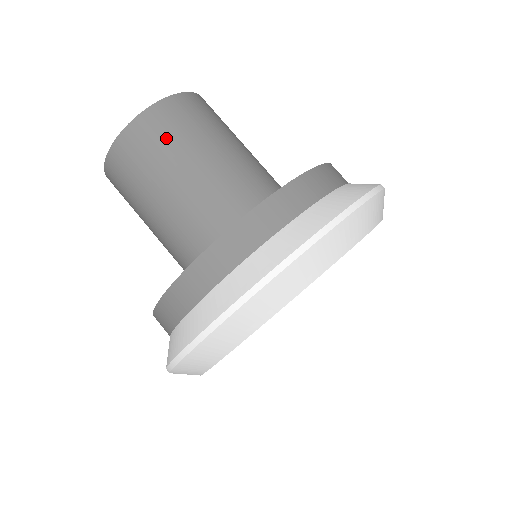
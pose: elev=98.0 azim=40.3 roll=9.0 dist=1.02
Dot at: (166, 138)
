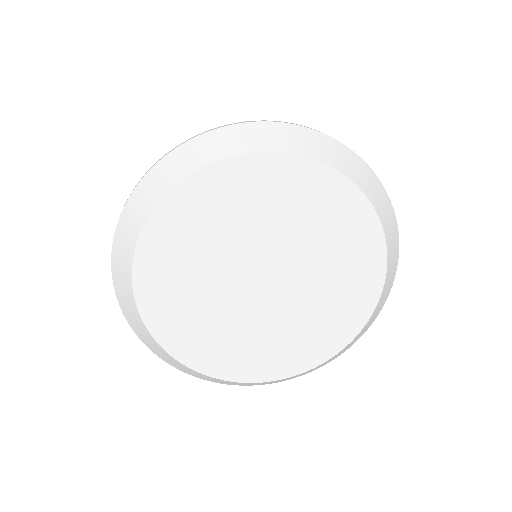
Dot at: occluded
